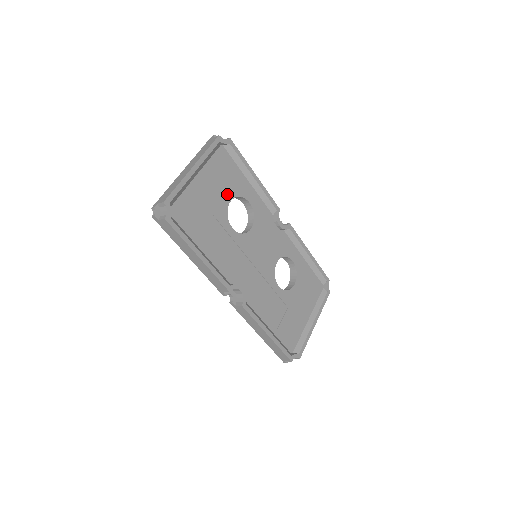
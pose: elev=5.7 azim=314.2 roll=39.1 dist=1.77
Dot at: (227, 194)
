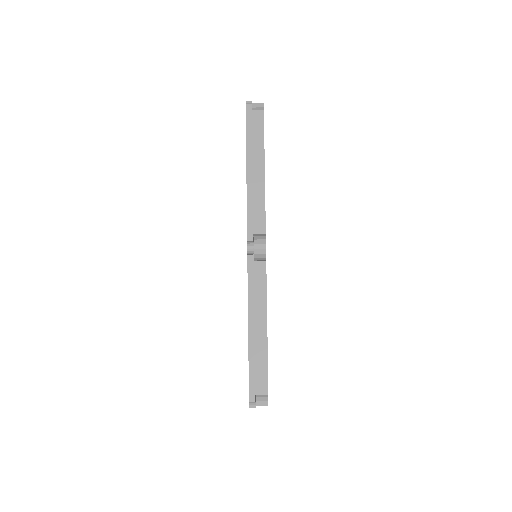
Dot at: occluded
